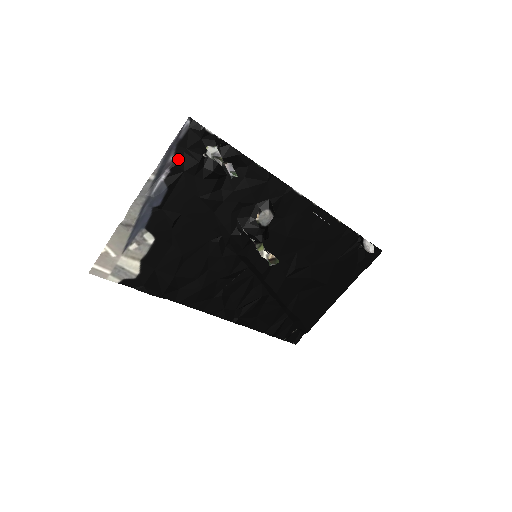
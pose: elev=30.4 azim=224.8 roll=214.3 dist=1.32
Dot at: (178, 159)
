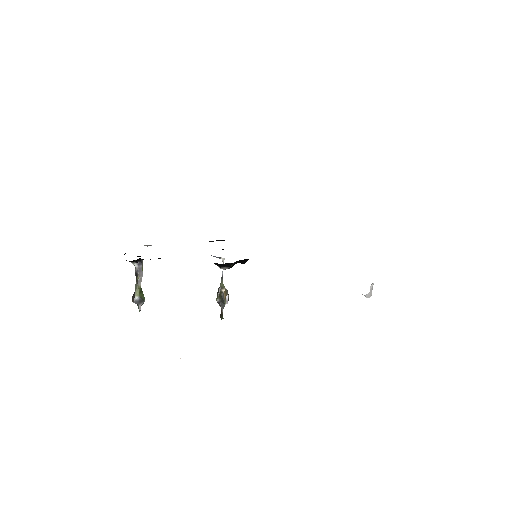
Dot at: occluded
